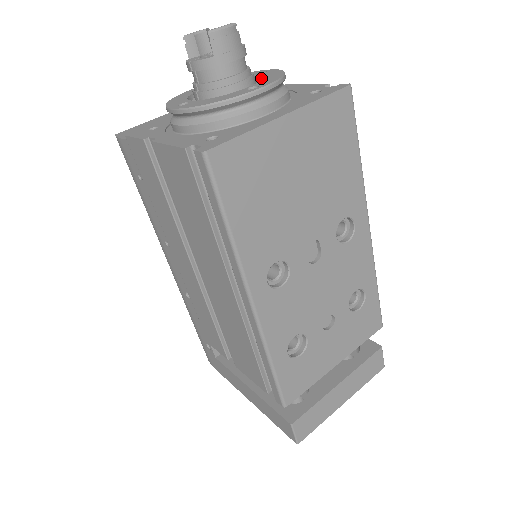
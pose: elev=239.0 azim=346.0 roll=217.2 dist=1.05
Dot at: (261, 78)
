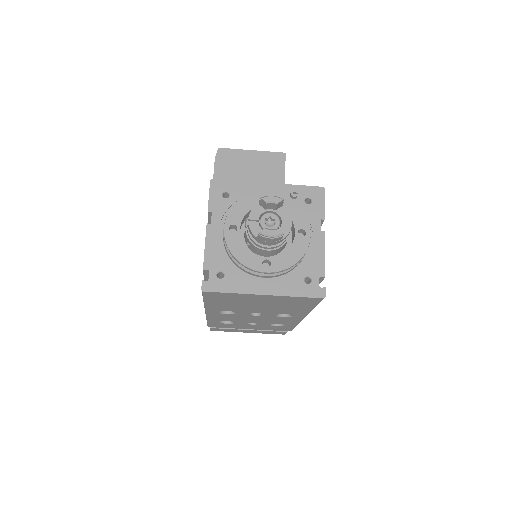
Dot at: (292, 243)
